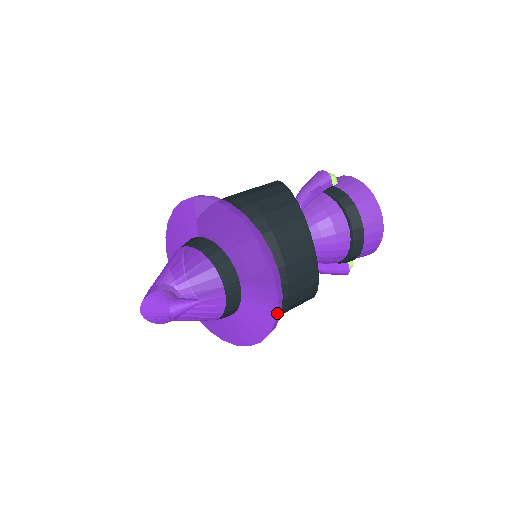
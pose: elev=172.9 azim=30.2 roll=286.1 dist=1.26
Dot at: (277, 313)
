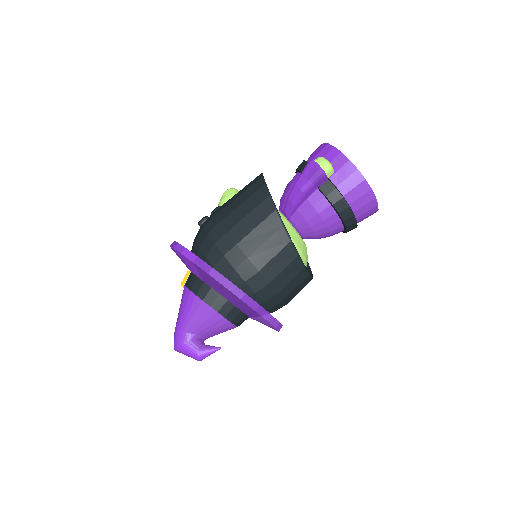
Dot at: occluded
